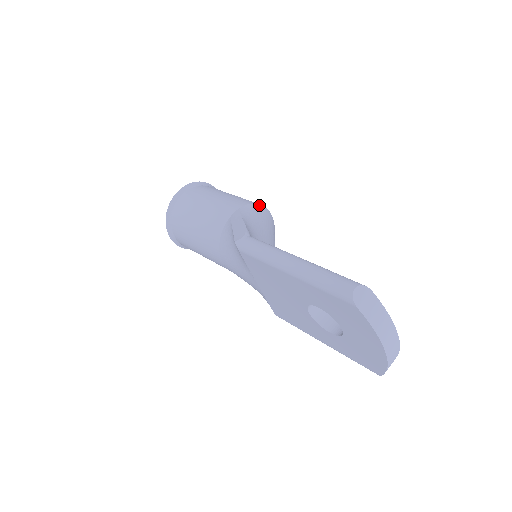
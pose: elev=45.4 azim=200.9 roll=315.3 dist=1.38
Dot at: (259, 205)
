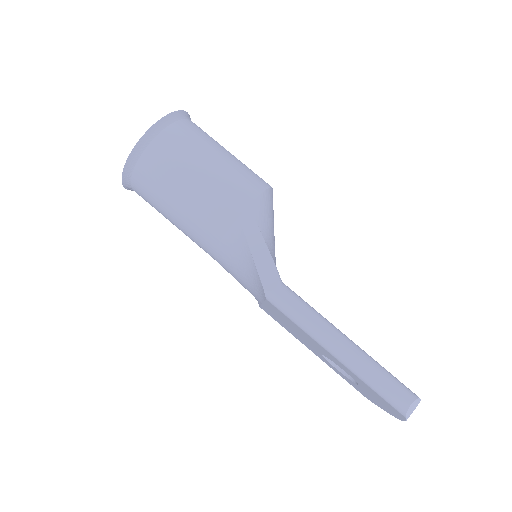
Dot at: (268, 190)
